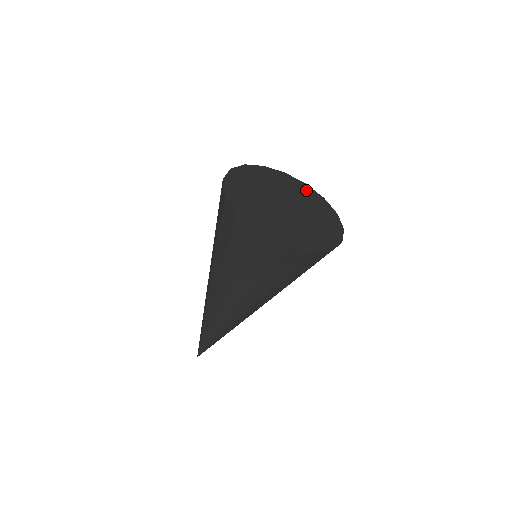
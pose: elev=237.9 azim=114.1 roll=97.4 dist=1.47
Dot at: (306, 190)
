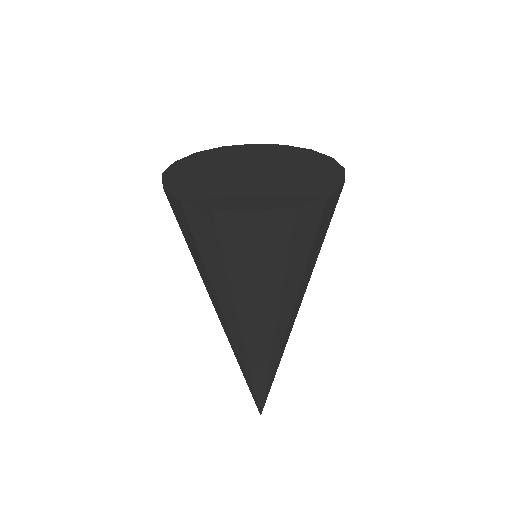
Dot at: (284, 150)
